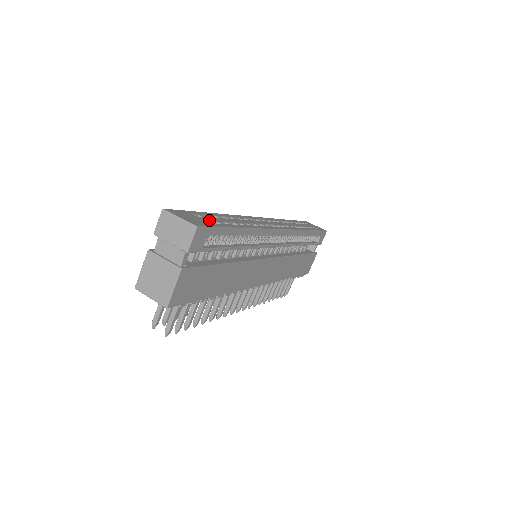
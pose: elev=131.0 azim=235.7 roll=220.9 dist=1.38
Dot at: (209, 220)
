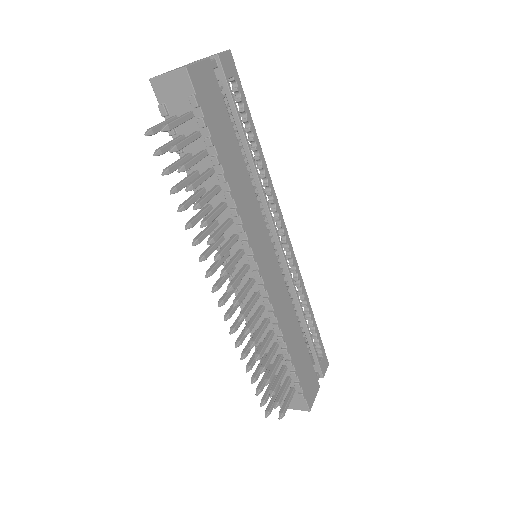
Dot at: occluded
